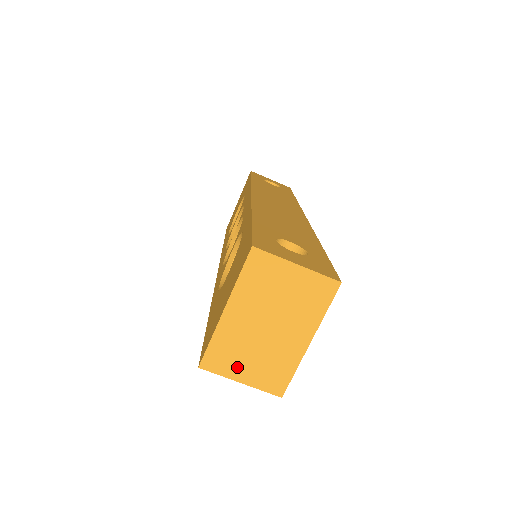
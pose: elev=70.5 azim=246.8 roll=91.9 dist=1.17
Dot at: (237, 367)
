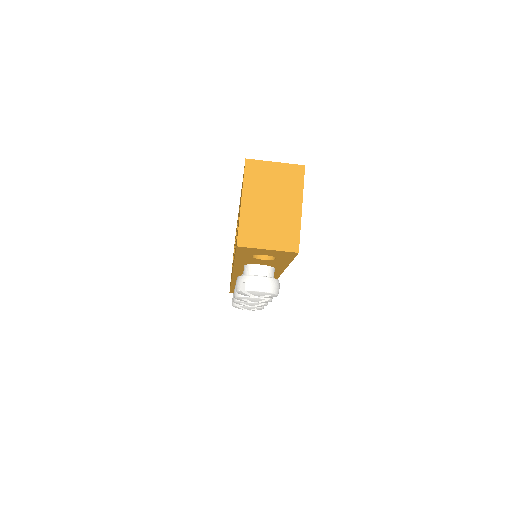
Dot at: (262, 239)
